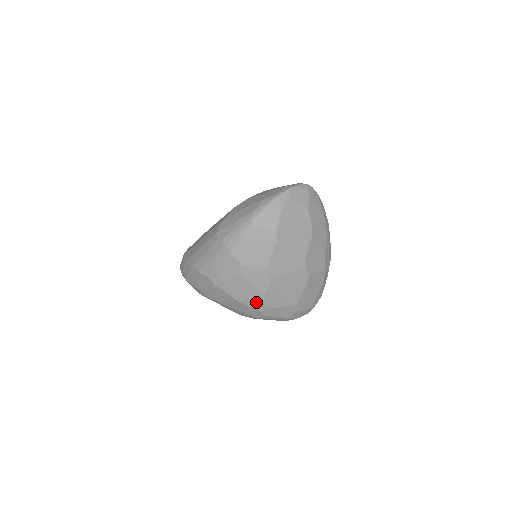
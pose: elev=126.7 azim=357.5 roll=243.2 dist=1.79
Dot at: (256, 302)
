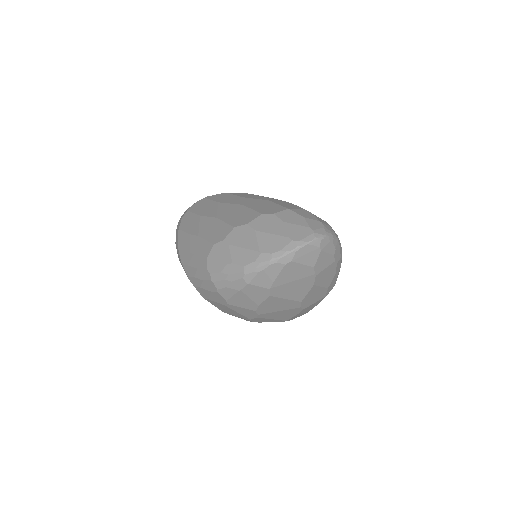
Dot at: (243, 318)
